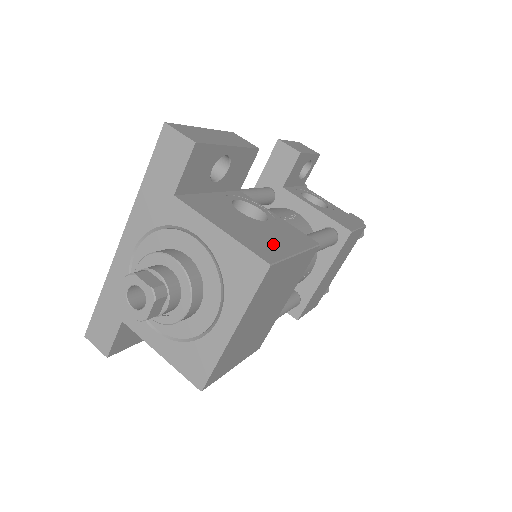
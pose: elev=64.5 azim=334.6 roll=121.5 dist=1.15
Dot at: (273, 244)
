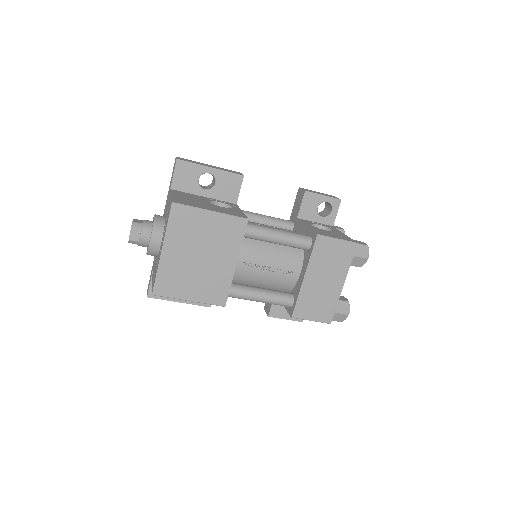
Dot at: (198, 205)
